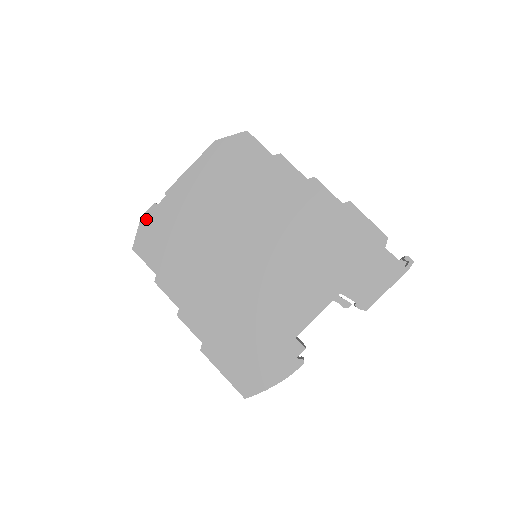
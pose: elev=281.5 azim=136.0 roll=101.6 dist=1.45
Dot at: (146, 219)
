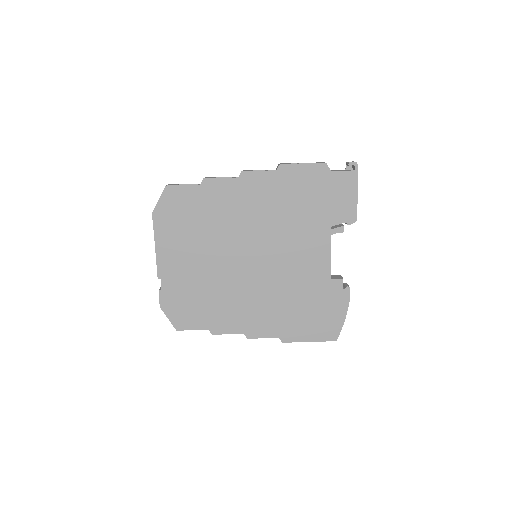
Dot at: (164, 305)
